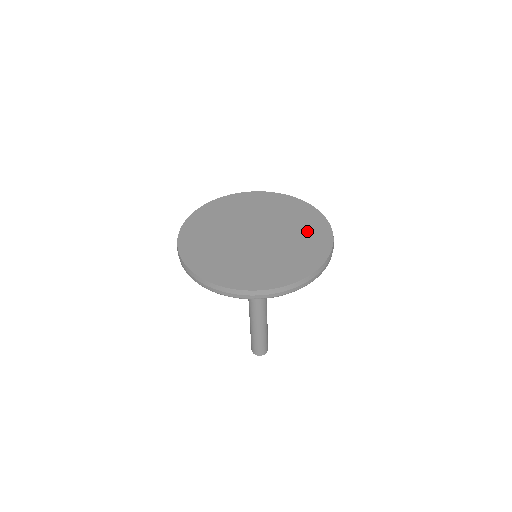
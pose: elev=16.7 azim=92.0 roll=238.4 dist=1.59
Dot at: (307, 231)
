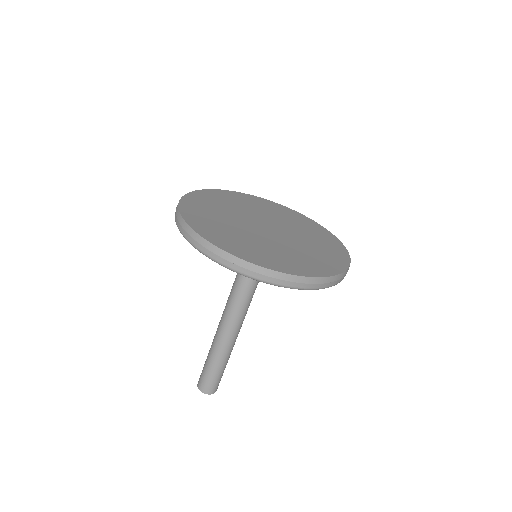
Dot at: (315, 234)
